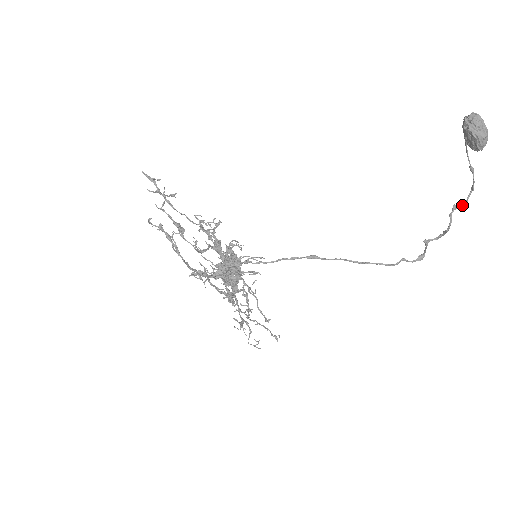
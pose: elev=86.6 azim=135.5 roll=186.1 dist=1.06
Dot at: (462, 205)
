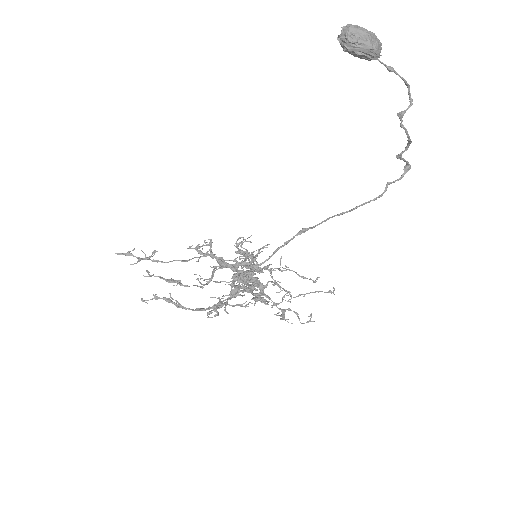
Dot at: (407, 108)
